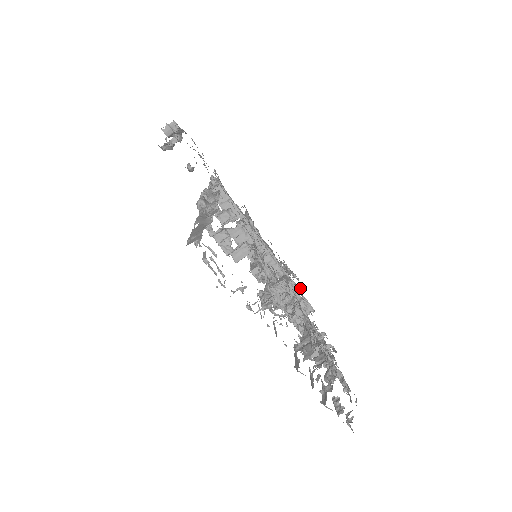
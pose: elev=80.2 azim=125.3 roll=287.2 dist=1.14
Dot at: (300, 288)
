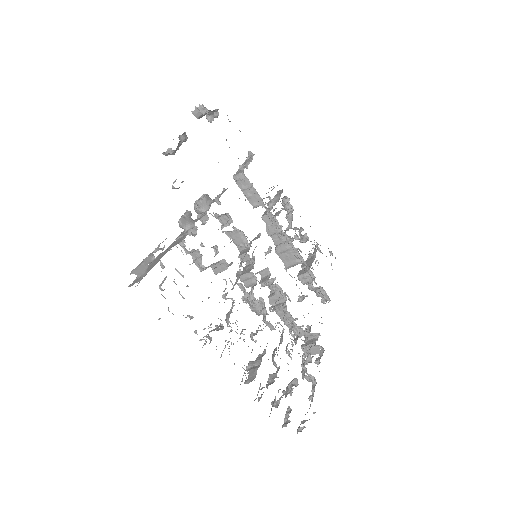
Dot at: (332, 269)
